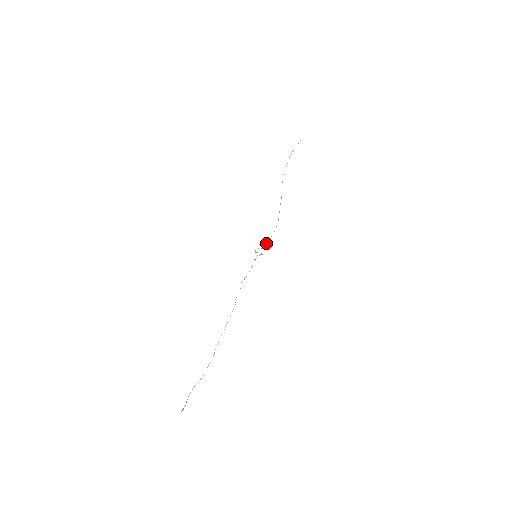
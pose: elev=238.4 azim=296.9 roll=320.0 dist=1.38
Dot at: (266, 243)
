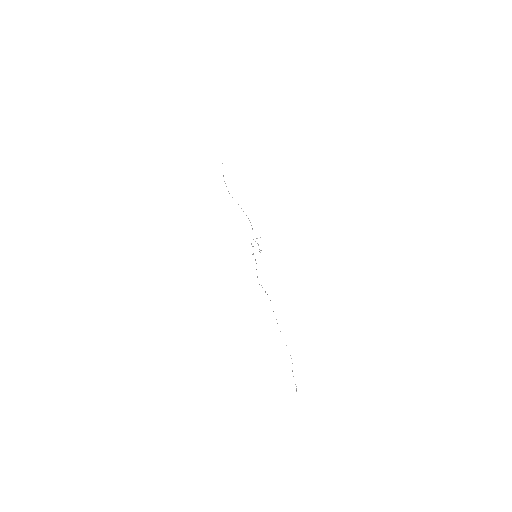
Dot at: occluded
